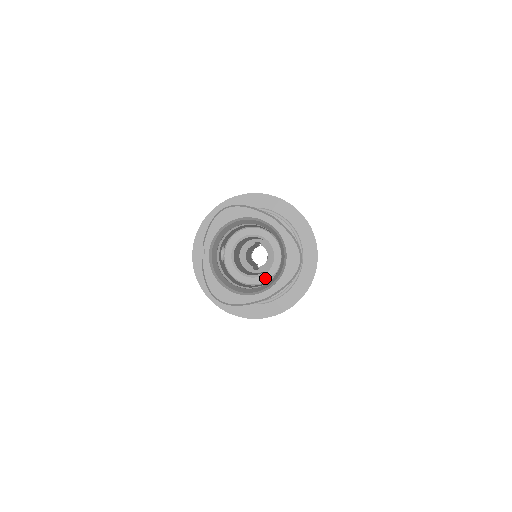
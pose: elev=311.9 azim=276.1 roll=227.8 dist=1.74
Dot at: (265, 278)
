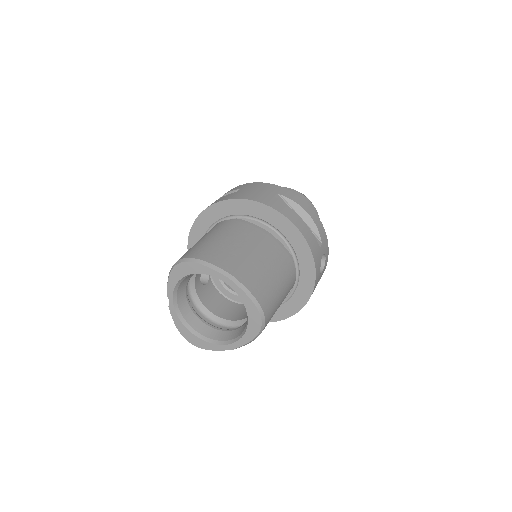
Dot at: occluded
